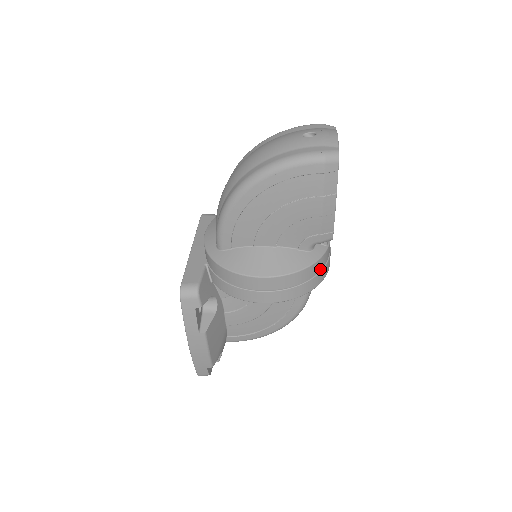
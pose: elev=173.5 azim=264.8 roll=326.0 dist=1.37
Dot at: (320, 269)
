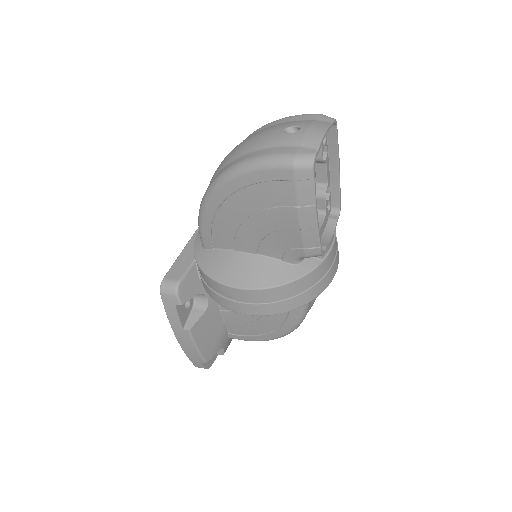
Dot at: (309, 286)
